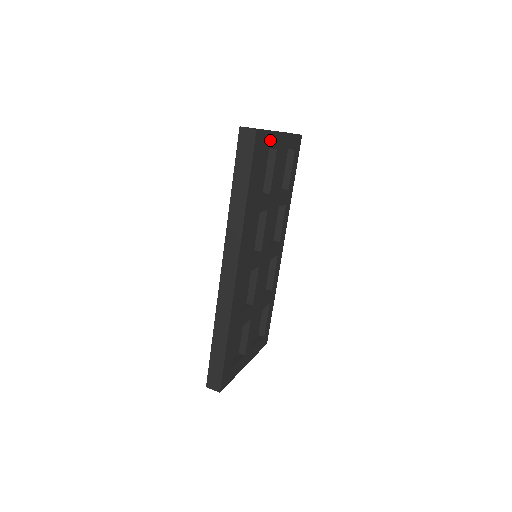
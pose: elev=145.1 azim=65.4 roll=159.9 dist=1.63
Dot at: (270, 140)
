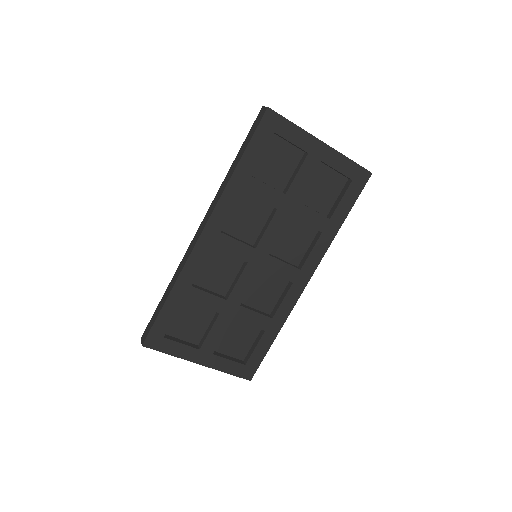
Dot at: (295, 135)
